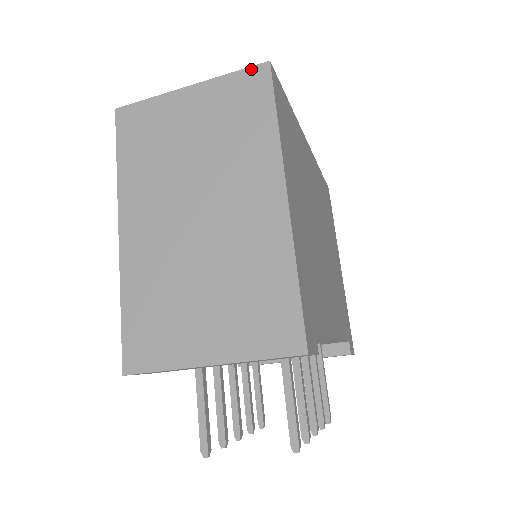
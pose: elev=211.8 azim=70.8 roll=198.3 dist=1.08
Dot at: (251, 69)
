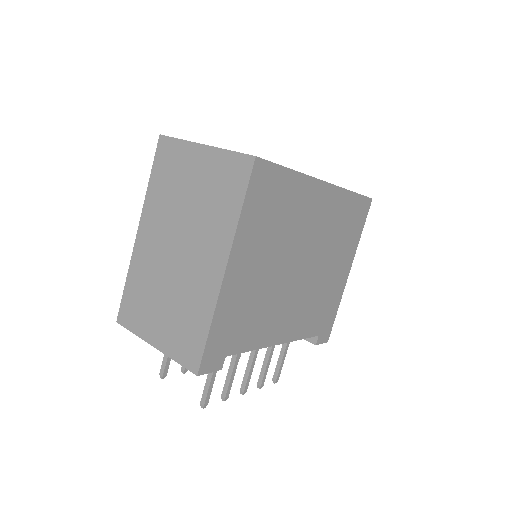
Dot at: (242, 156)
